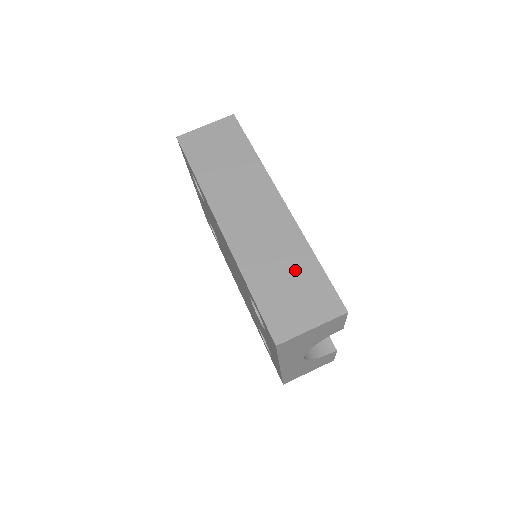
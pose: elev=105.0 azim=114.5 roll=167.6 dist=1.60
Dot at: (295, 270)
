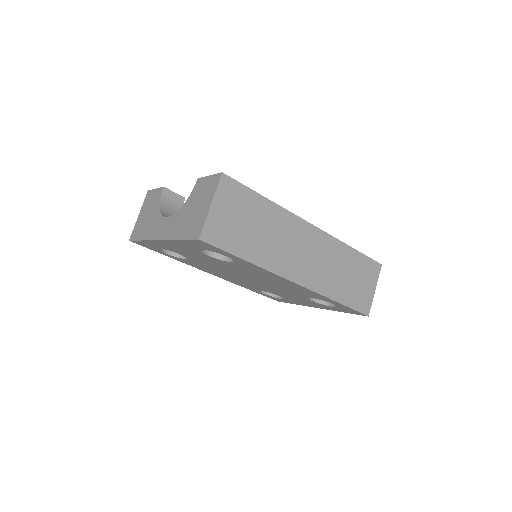
Dot at: (350, 267)
